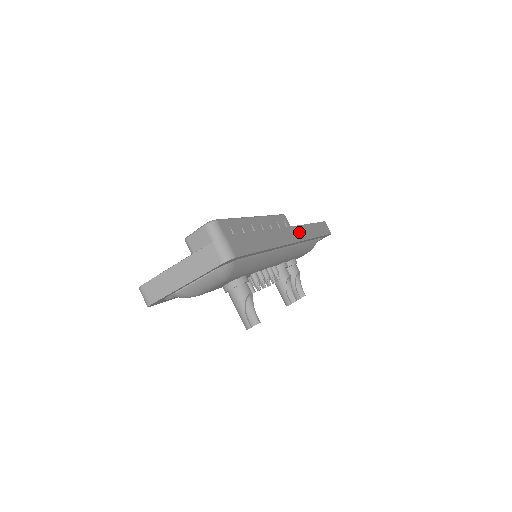
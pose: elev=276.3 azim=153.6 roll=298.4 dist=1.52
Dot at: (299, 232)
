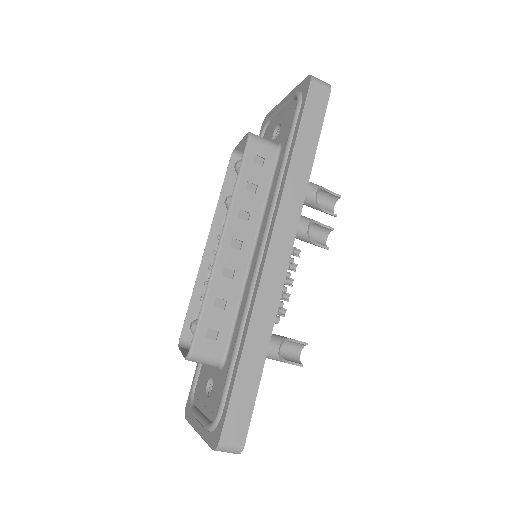
Dot at: (286, 219)
